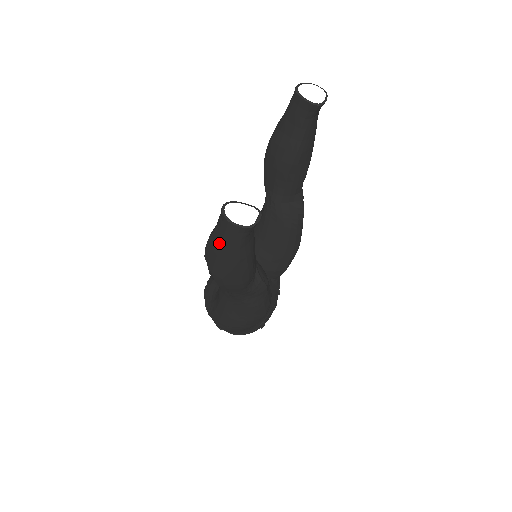
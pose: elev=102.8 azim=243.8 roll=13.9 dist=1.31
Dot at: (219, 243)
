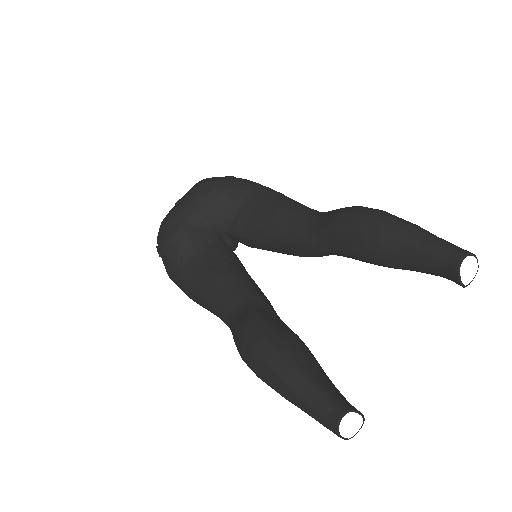
Dot at: (298, 403)
